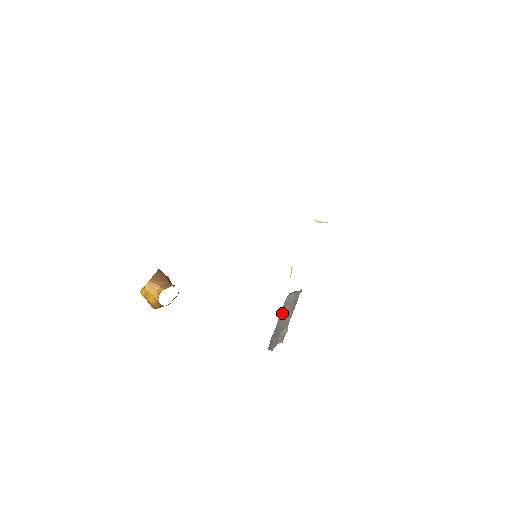
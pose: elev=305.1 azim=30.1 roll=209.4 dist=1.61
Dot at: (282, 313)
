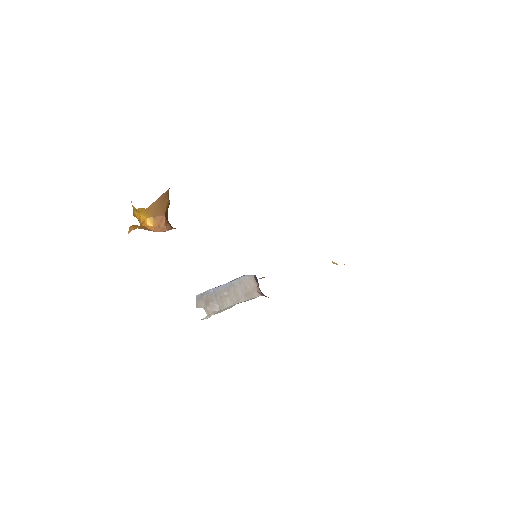
Dot at: (232, 284)
